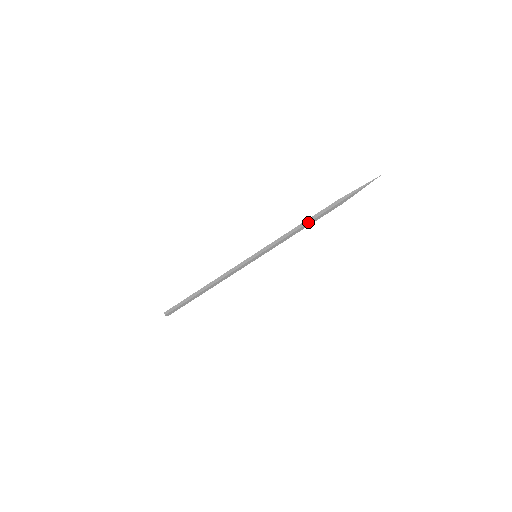
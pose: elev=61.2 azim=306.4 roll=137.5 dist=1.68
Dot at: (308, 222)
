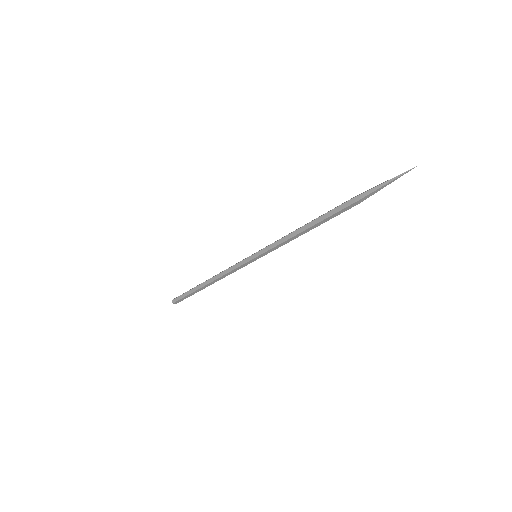
Dot at: (313, 224)
